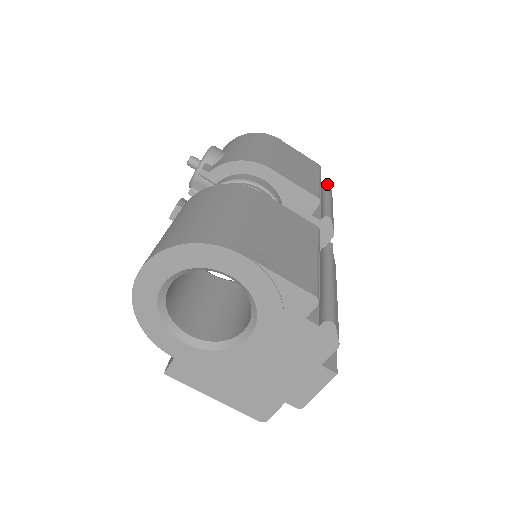
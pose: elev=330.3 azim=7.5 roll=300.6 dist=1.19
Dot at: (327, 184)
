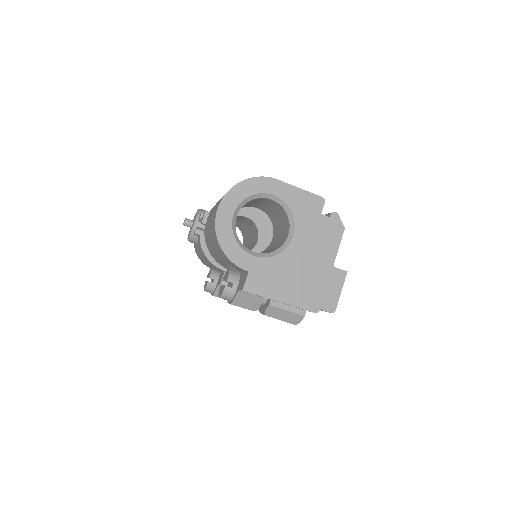
Dot at: occluded
